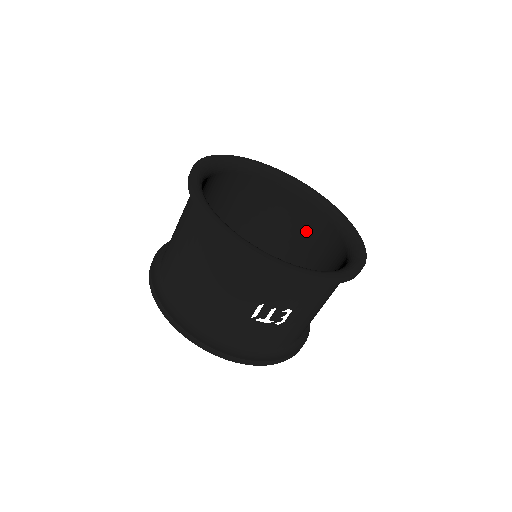
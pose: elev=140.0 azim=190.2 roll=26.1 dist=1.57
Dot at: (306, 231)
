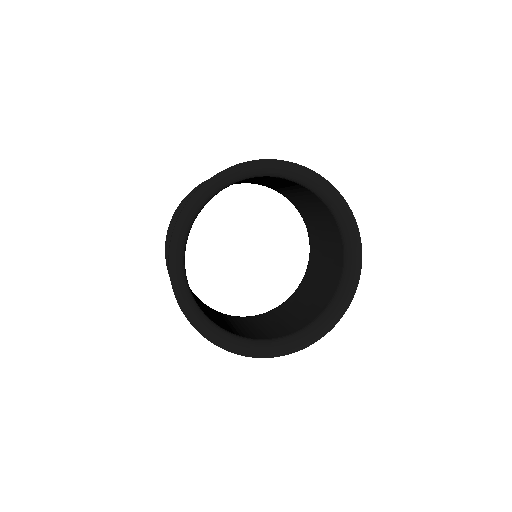
Dot at: (322, 216)
